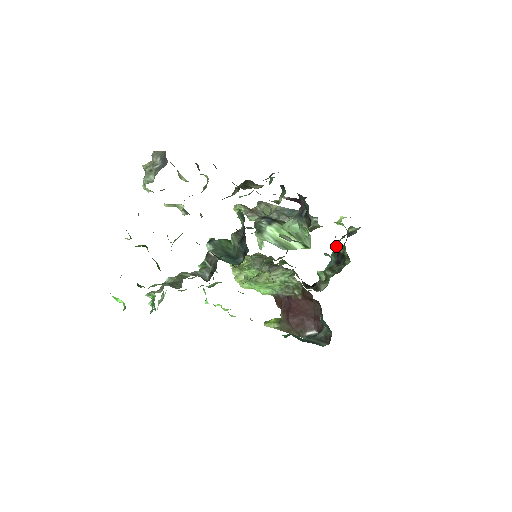
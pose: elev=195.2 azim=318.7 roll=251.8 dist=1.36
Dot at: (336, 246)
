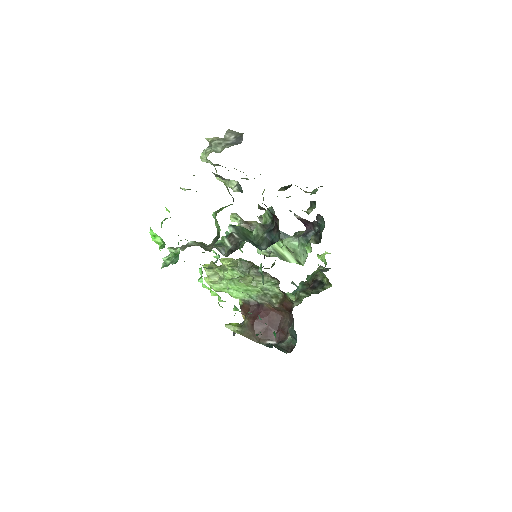
Dot at: (314, 274)
